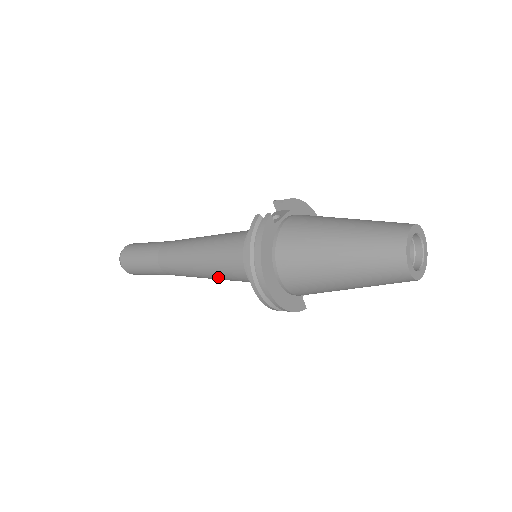
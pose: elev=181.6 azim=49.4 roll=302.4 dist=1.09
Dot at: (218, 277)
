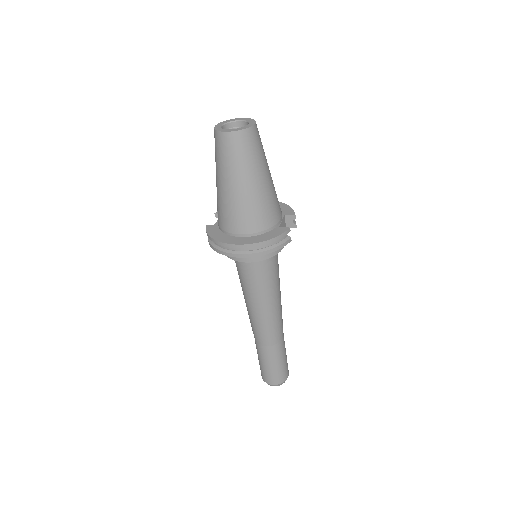
Dot at: (265, 295)
